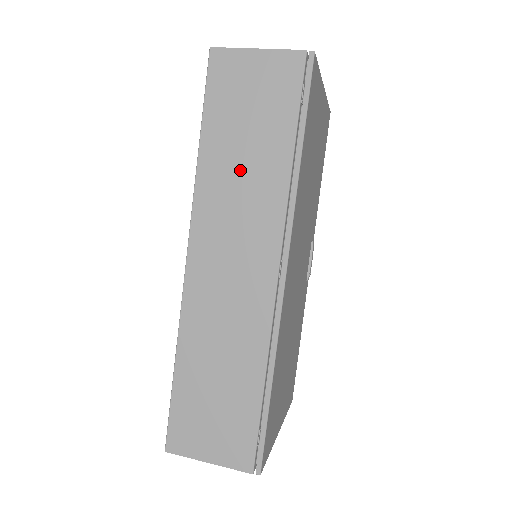
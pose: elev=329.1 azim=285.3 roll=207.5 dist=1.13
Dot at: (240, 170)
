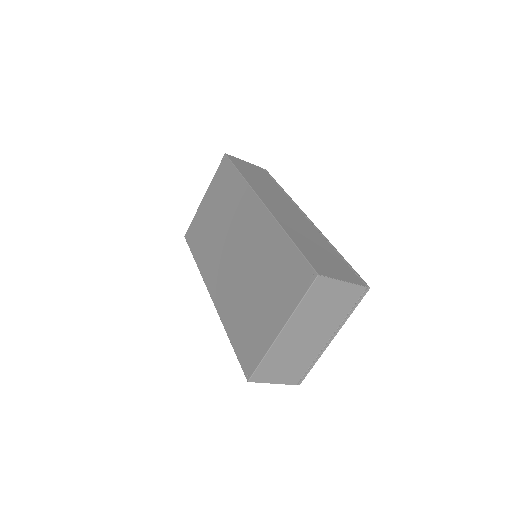
Dot at: (264, 185)
